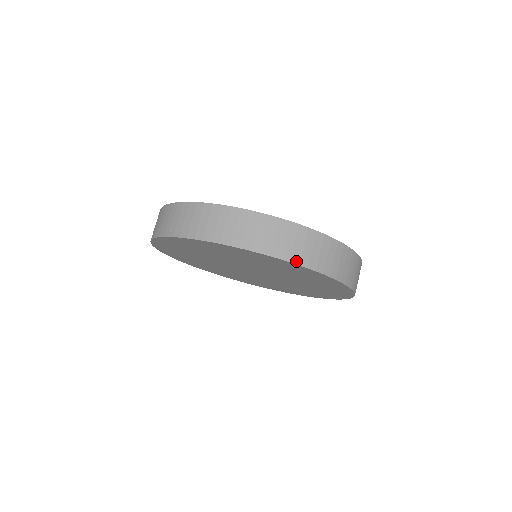
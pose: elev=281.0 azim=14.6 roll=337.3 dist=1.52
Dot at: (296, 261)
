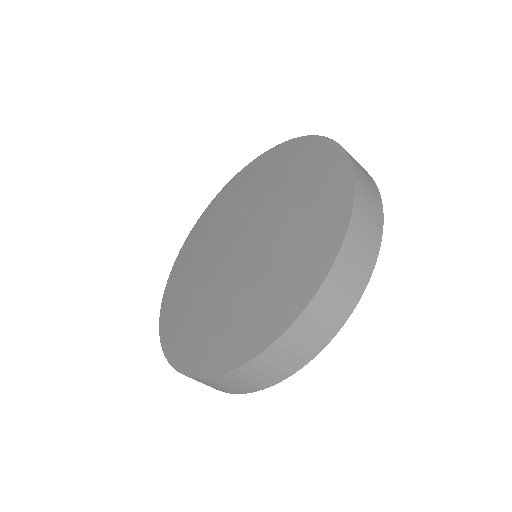
Dot at: (257, 389)
